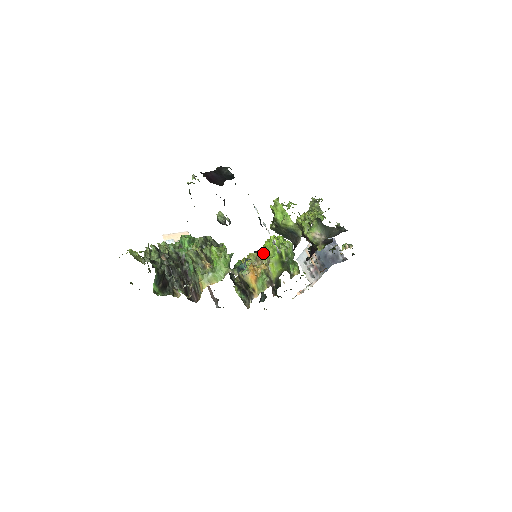
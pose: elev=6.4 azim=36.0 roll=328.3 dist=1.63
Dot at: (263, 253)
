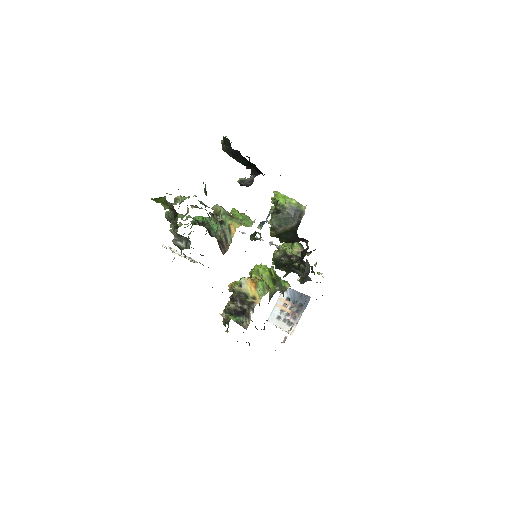
Dot at: (253, 273)
